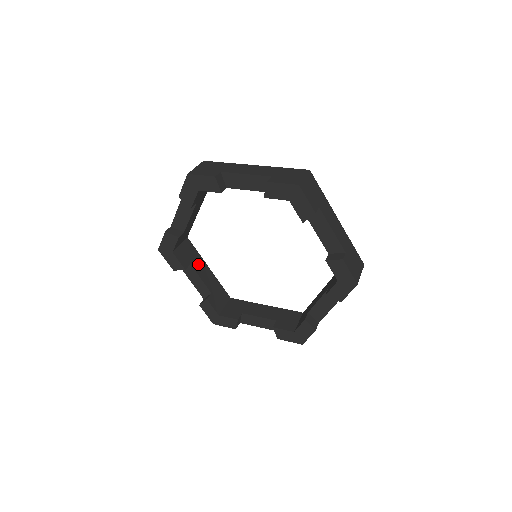
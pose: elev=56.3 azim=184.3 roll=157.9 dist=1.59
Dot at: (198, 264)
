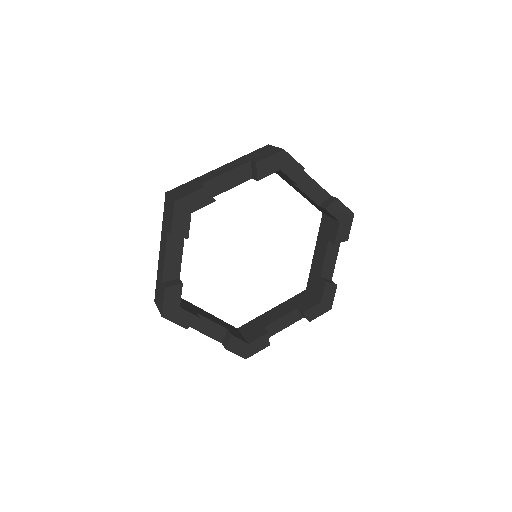
Dot at: occluded
